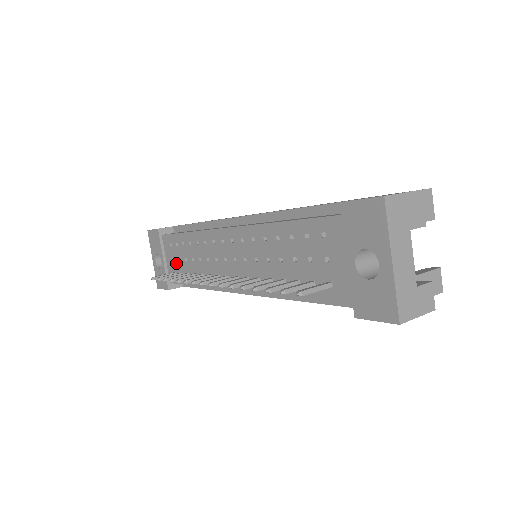
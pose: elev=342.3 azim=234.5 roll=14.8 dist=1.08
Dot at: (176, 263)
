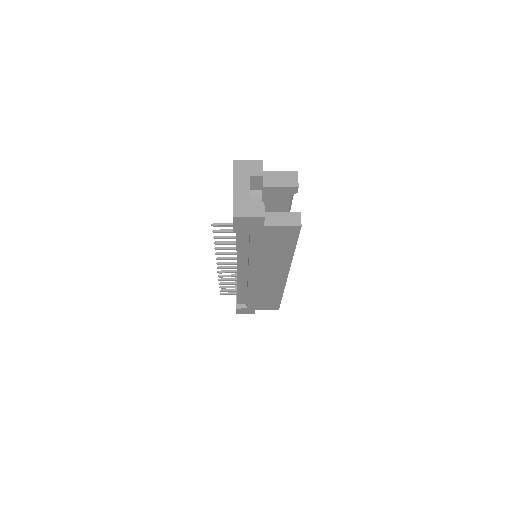
Dot at: occluded
